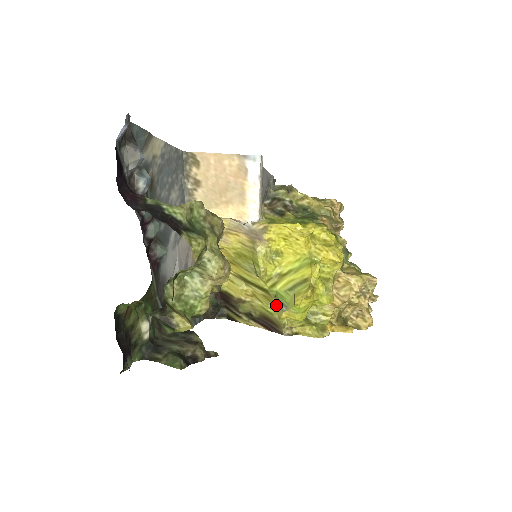
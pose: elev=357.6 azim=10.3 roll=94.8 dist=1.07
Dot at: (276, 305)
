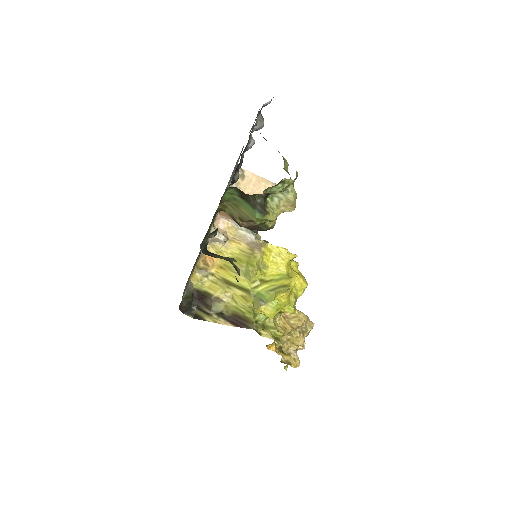
Dot at: (254, 302)
